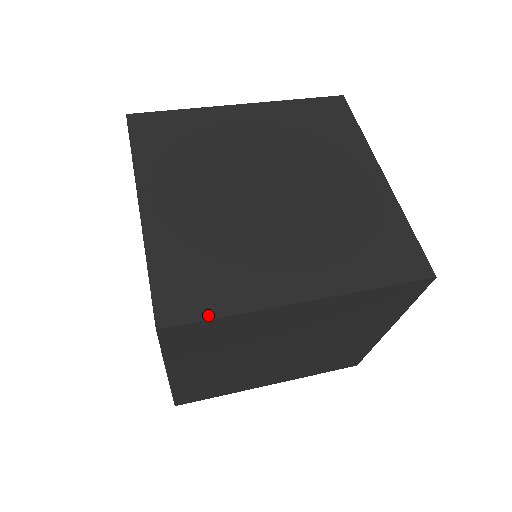
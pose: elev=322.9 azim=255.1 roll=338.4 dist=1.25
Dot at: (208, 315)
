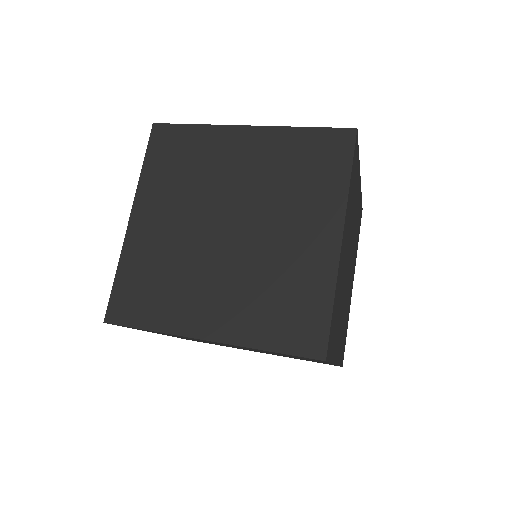
Dot at: (185, 126)
